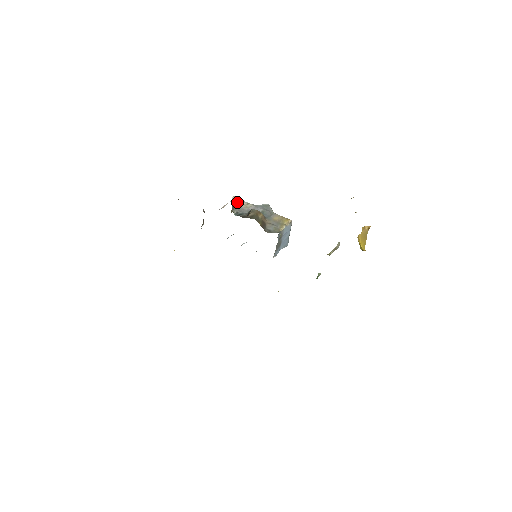
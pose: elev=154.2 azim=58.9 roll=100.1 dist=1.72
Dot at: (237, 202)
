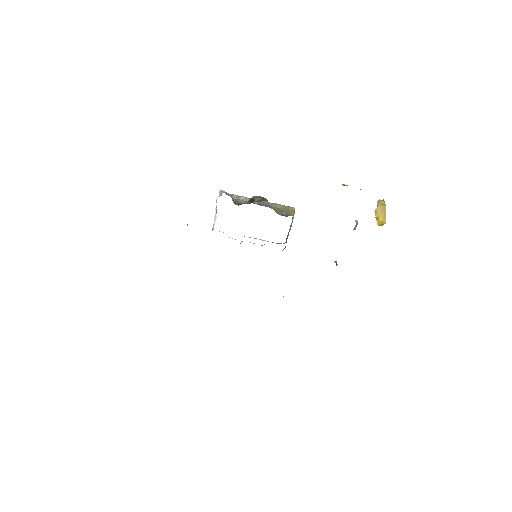
Dot at: (228, 195)
